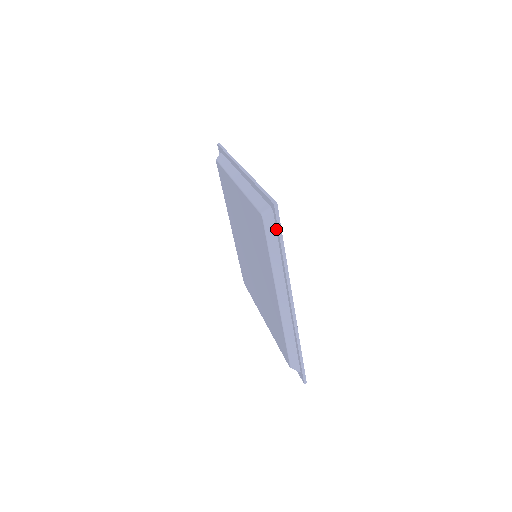
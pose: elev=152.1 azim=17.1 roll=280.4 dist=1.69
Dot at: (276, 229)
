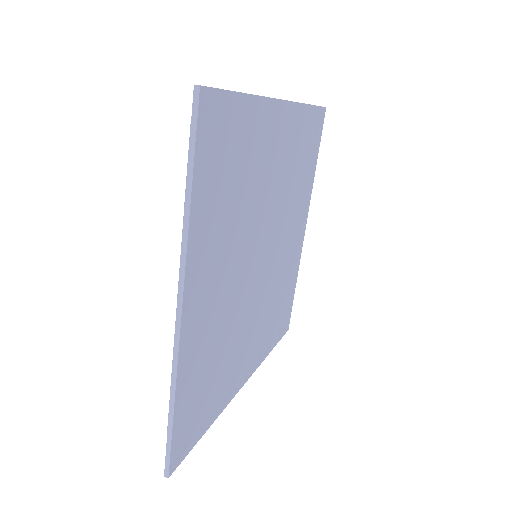
Dot at: (197, 149)
